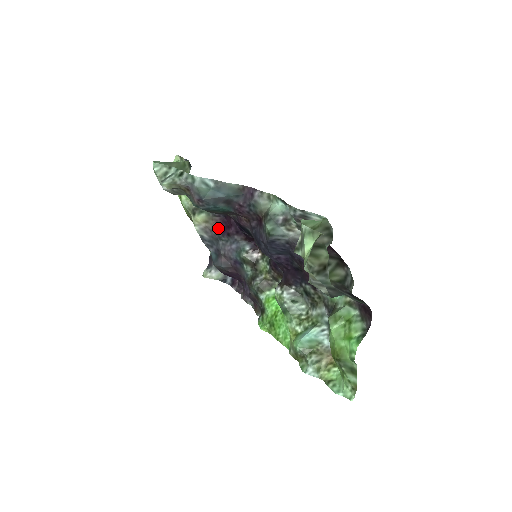
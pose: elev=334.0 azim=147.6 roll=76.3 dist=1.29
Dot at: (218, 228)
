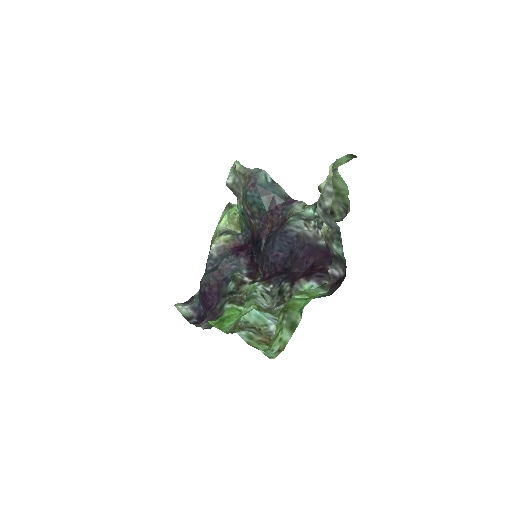
Dot at: (232, 248)
